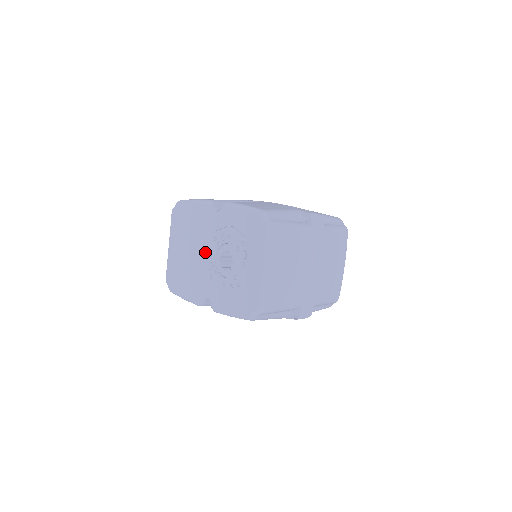
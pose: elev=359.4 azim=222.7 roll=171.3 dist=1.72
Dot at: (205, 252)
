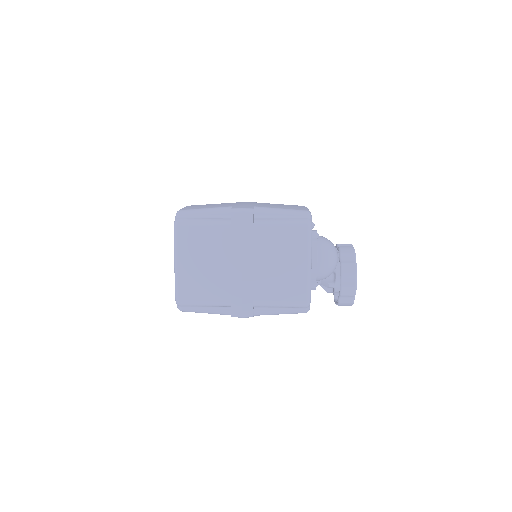
Dot at: occluded
